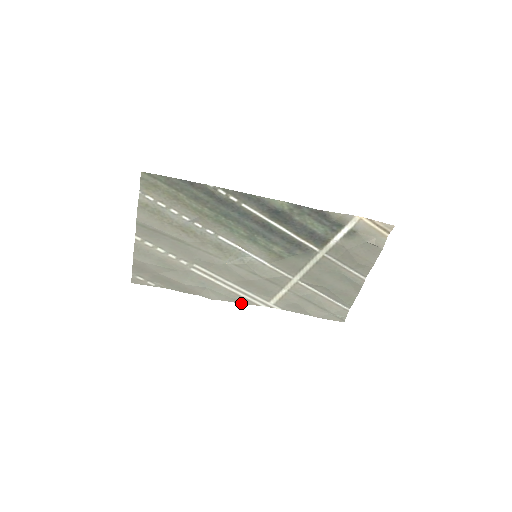
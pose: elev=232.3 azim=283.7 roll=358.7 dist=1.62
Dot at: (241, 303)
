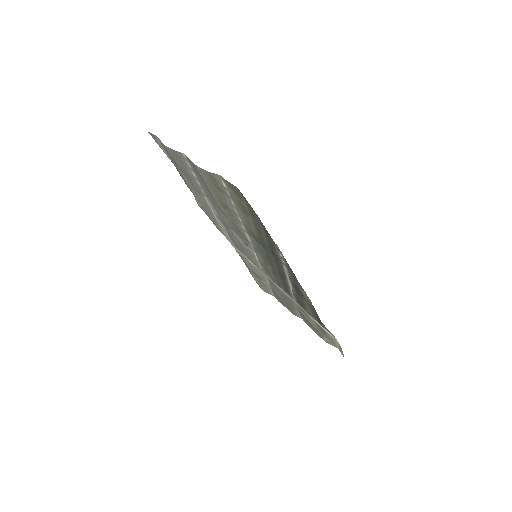
Dot at: (217, 227)
